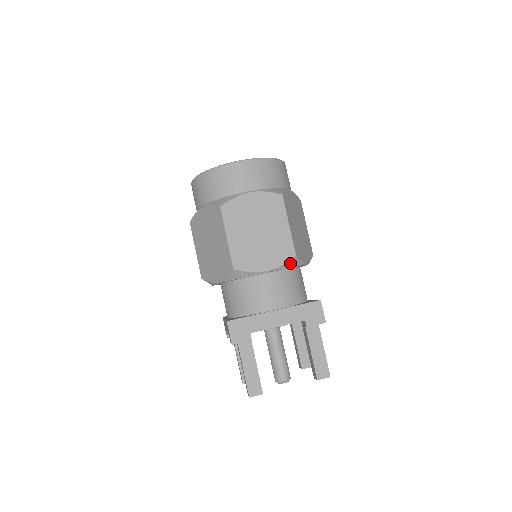
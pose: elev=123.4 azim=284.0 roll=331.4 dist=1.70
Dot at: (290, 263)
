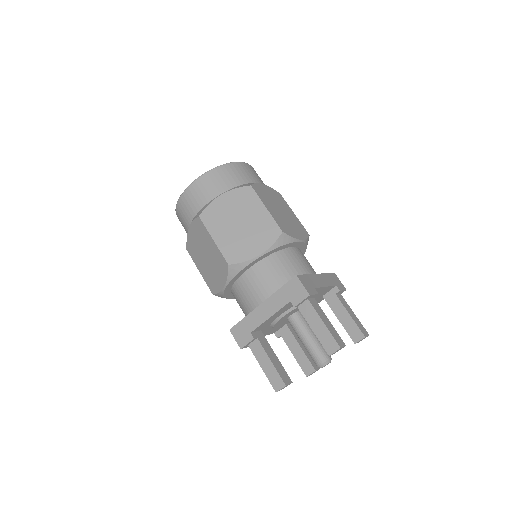
Dot at: (307, 241)
